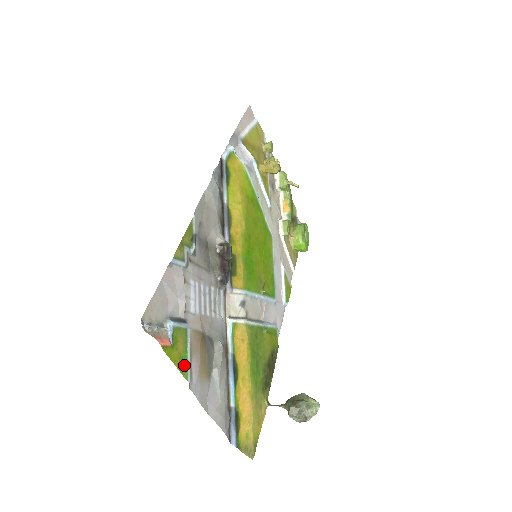
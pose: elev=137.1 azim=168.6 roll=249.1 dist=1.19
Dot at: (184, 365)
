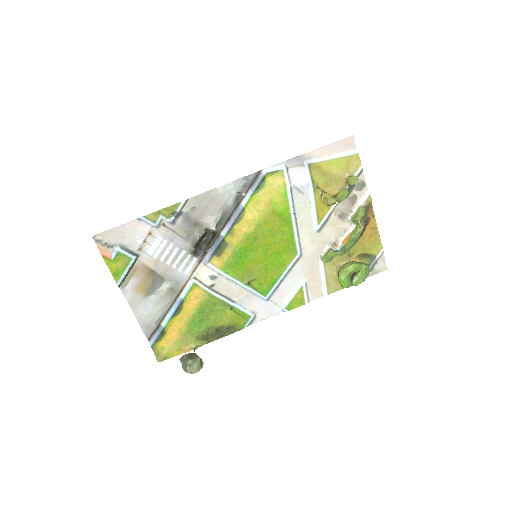
Dot at: (119, 275)
